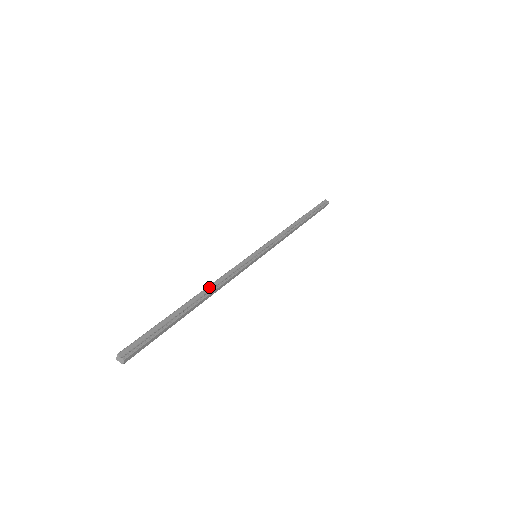
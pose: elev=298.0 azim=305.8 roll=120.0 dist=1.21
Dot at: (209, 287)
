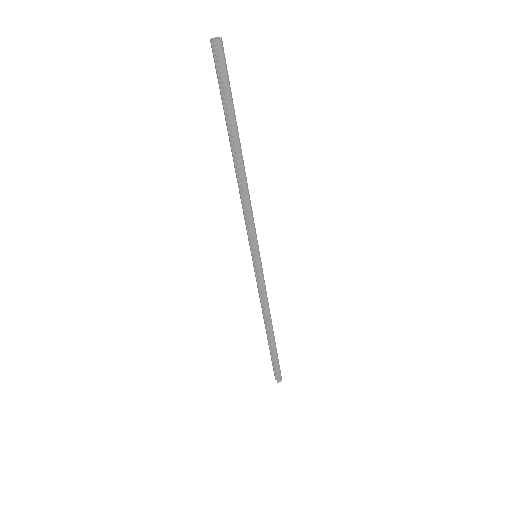
Dot at: (245, 177)
